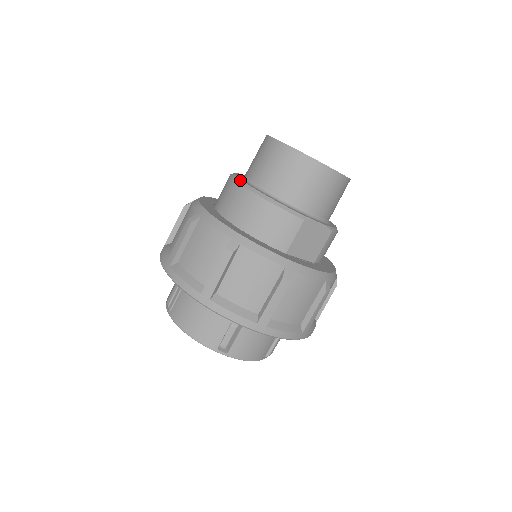
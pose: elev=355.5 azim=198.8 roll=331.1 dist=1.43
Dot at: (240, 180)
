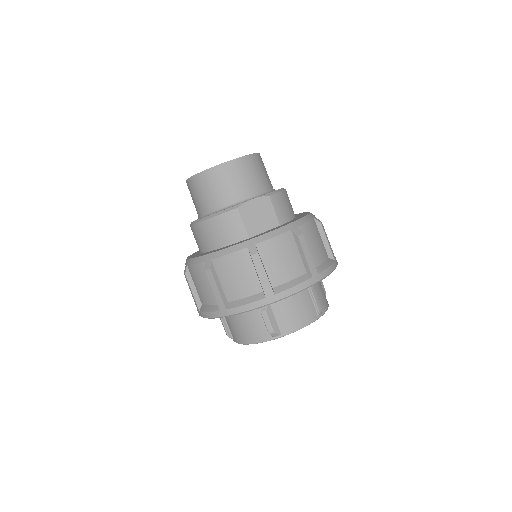
Dot at: (191, 223)
